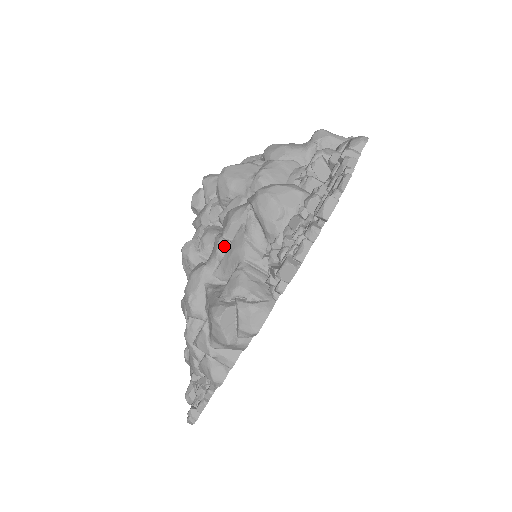
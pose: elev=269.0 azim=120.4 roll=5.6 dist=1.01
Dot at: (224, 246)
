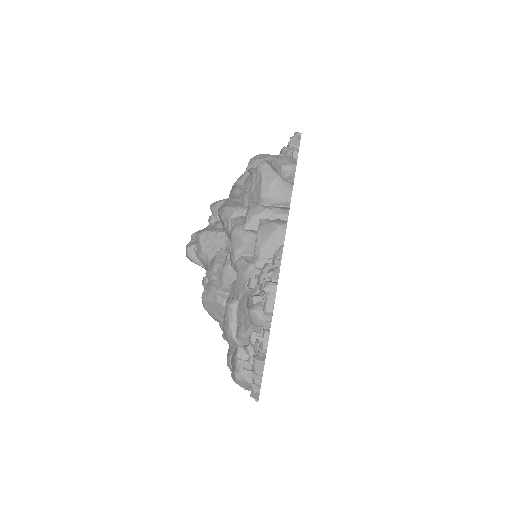
Dot at: (240, 186)
